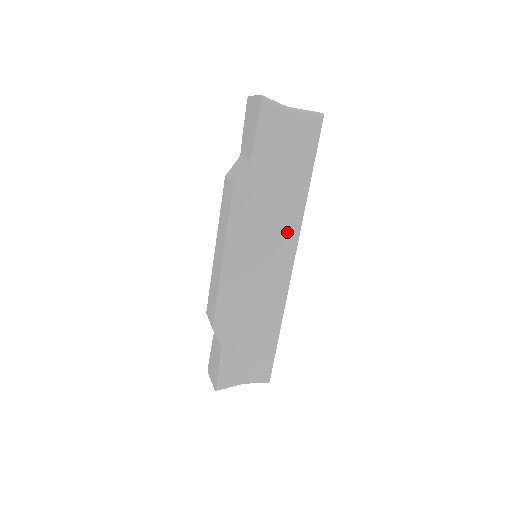
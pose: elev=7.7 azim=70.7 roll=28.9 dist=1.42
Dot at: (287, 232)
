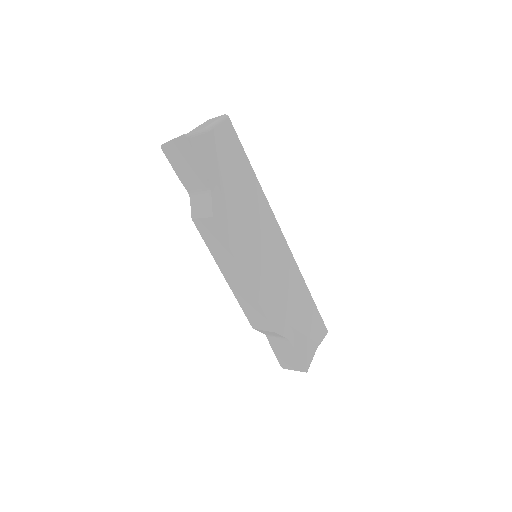
Dot at: (266, 219)
